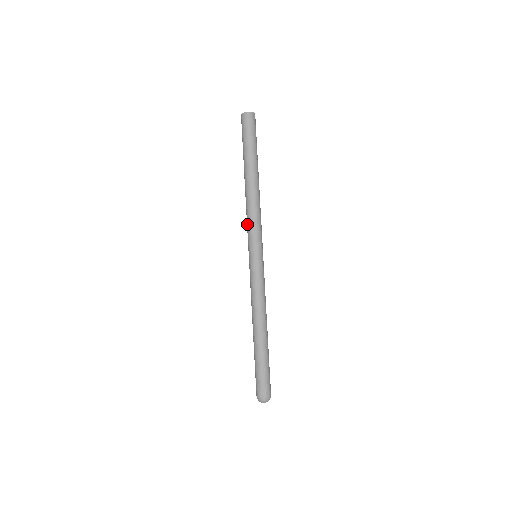
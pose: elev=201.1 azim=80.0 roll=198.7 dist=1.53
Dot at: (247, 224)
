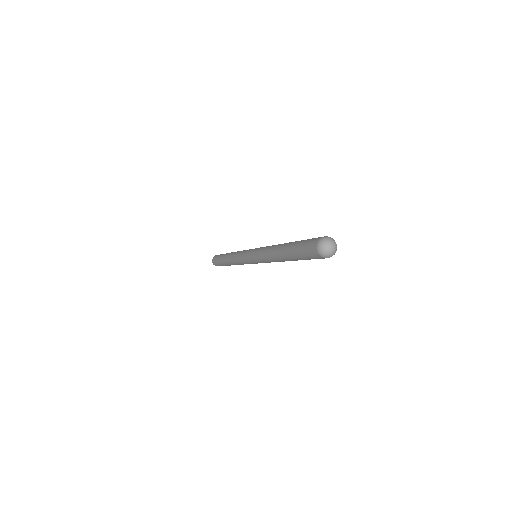
Dot at: (241, 251)
